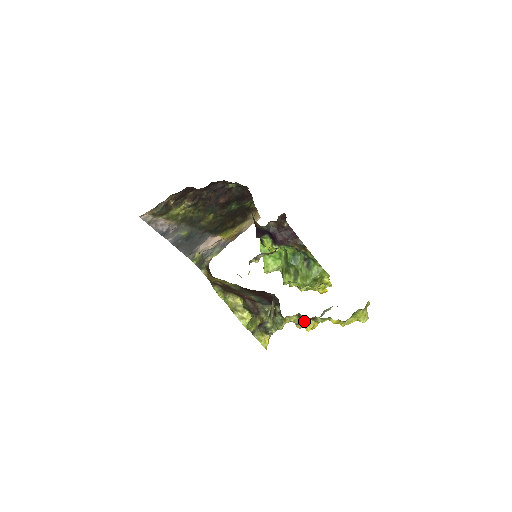
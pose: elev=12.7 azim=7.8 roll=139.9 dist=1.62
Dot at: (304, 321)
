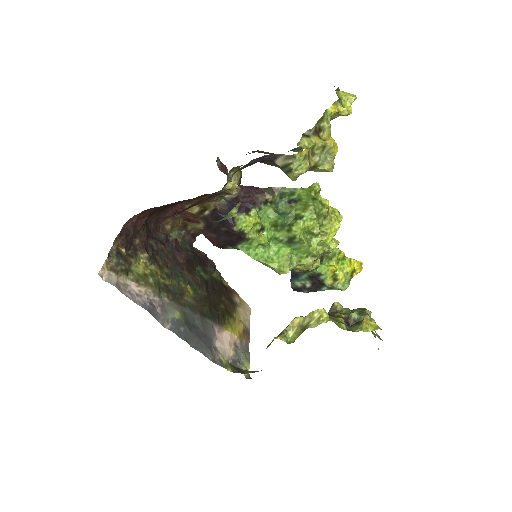
Dot at: (317, 140)
